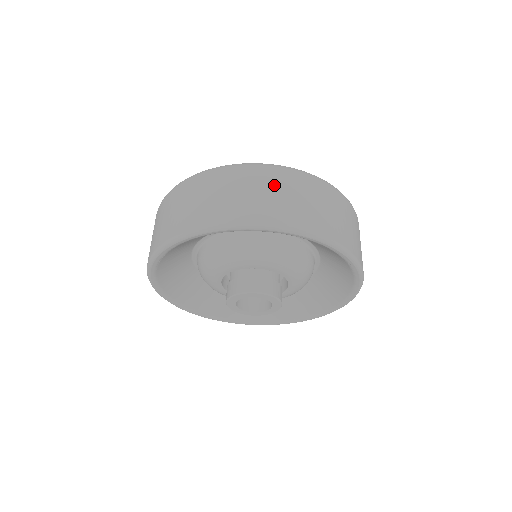
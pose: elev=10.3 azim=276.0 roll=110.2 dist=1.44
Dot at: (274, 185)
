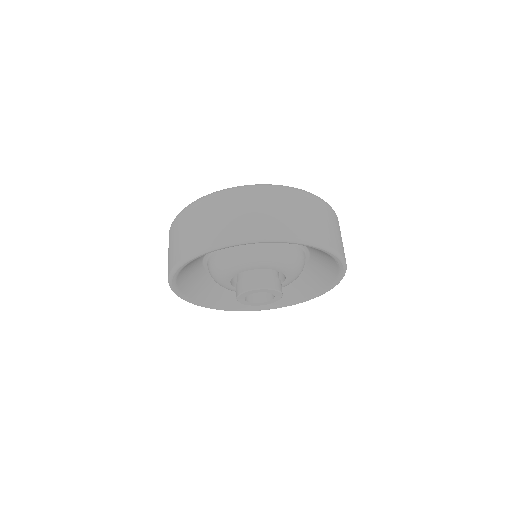
Dot at: (187, 224)
